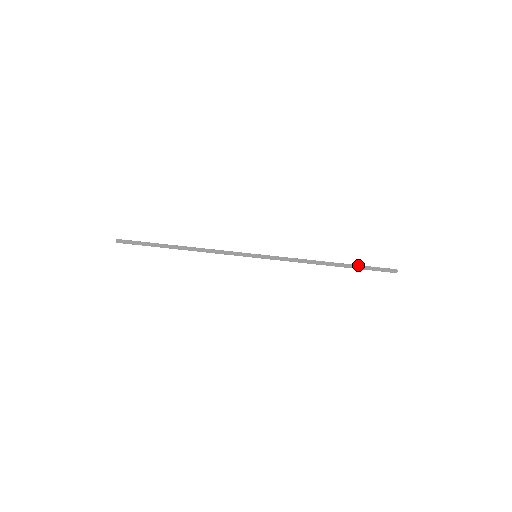
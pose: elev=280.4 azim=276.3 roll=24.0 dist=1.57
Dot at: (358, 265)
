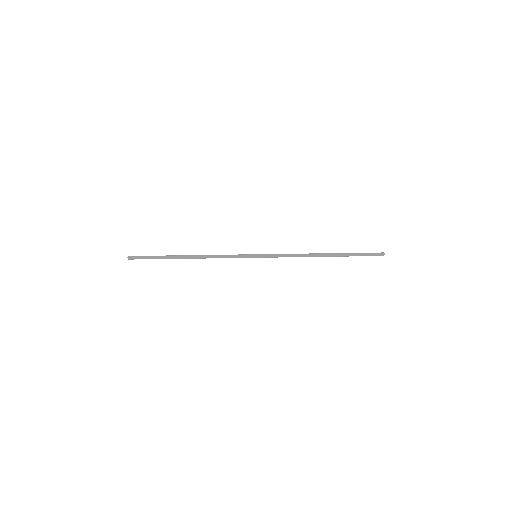
Dot at: (349, 255)
